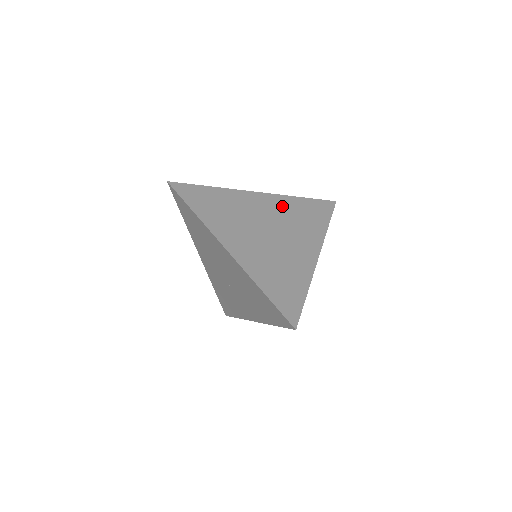
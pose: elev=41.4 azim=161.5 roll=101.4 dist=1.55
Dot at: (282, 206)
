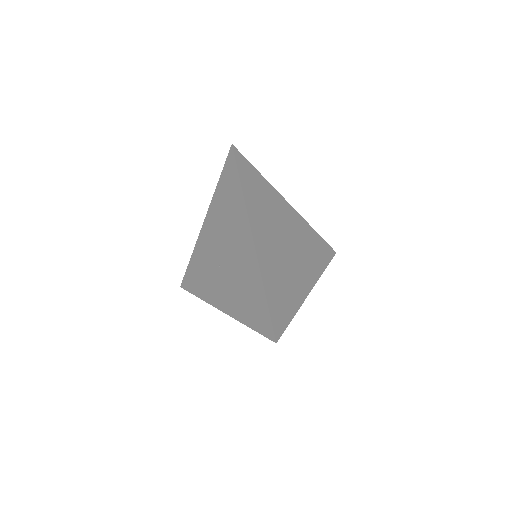
Dot at: (302, 229)
